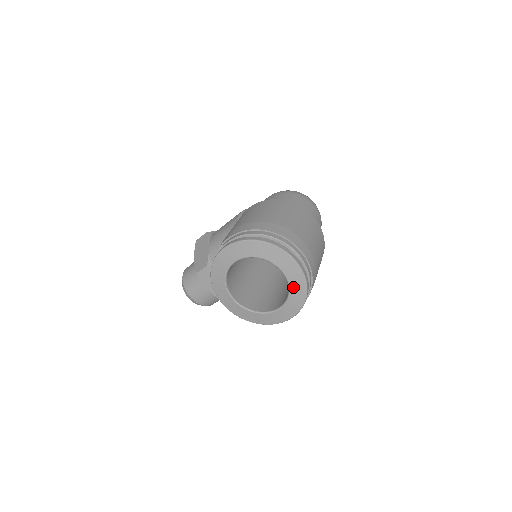
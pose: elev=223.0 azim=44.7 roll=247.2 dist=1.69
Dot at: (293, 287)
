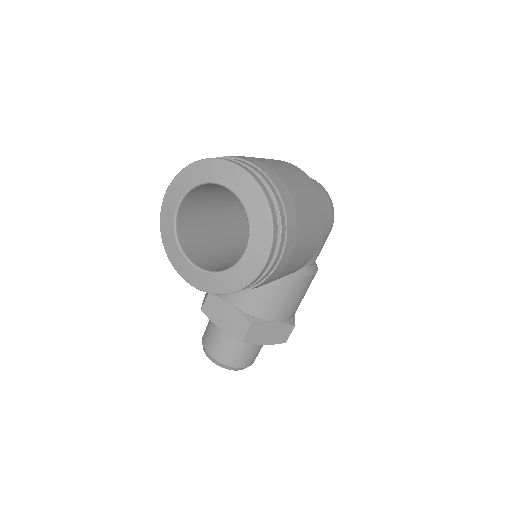
Dot at: (248, 205)
